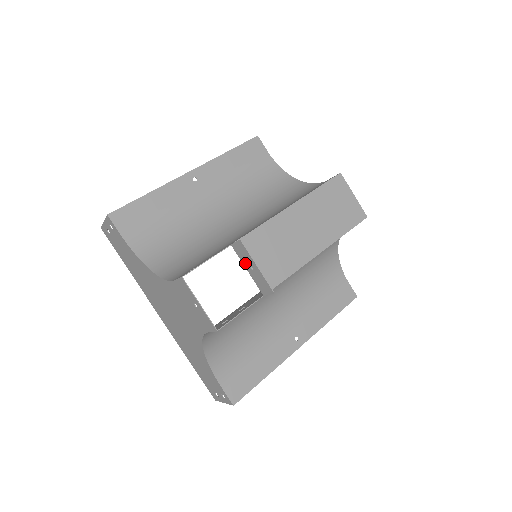
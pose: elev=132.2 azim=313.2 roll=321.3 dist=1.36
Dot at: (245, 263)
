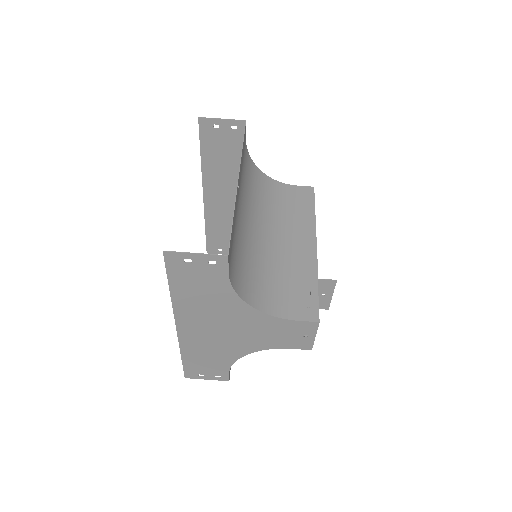
Dot at: (319, 291)
